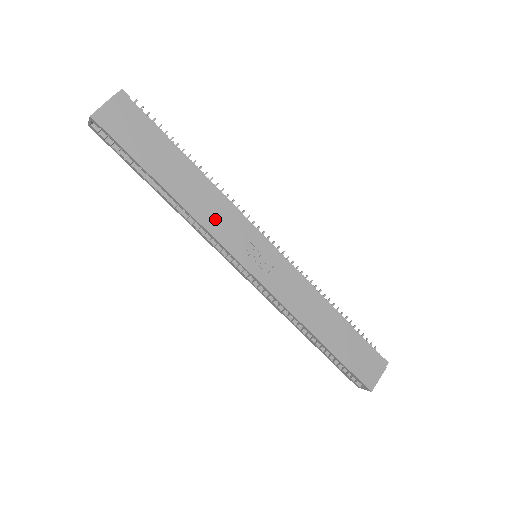
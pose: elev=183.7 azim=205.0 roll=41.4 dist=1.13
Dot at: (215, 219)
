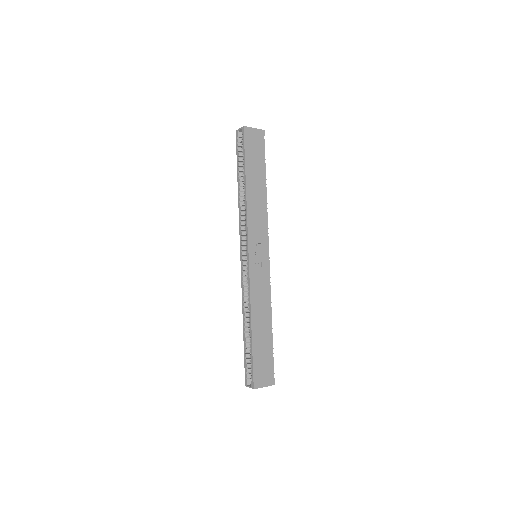
Dot at: (255, 217)
